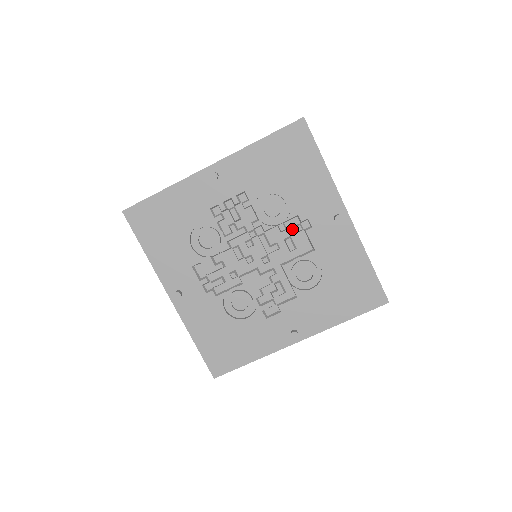
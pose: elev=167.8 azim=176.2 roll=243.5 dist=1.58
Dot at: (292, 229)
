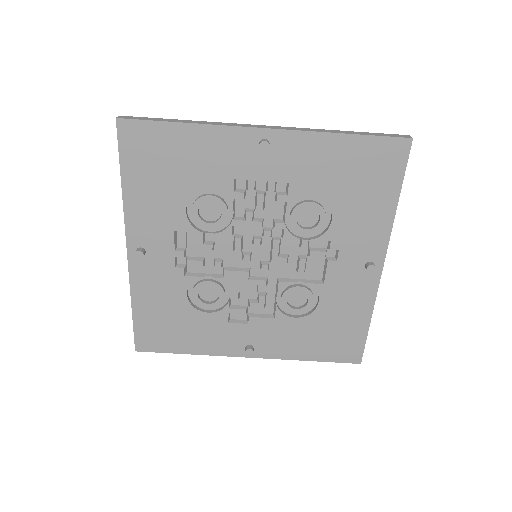
Dot at: (315, 251)
